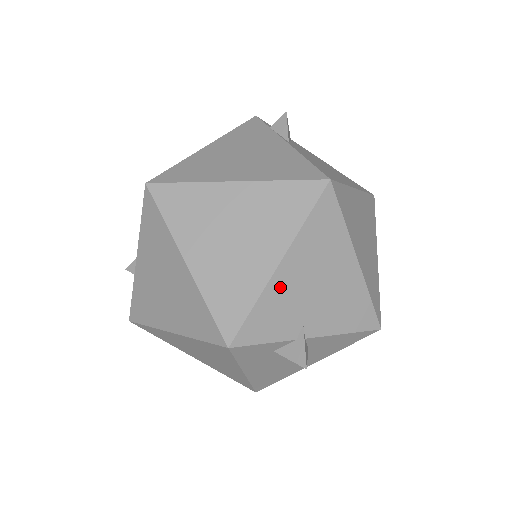
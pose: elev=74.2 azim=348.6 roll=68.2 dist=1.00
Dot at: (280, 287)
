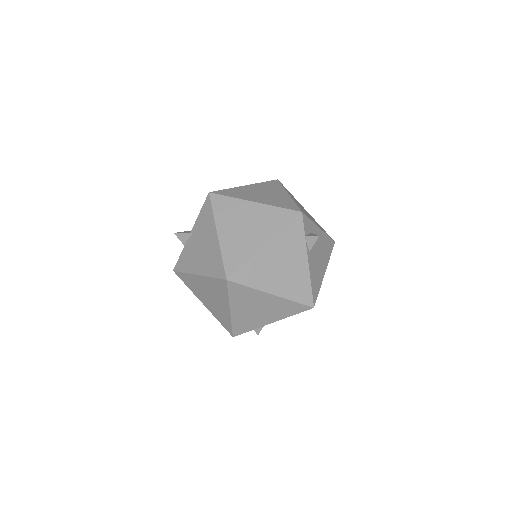
Dot at: occluded
